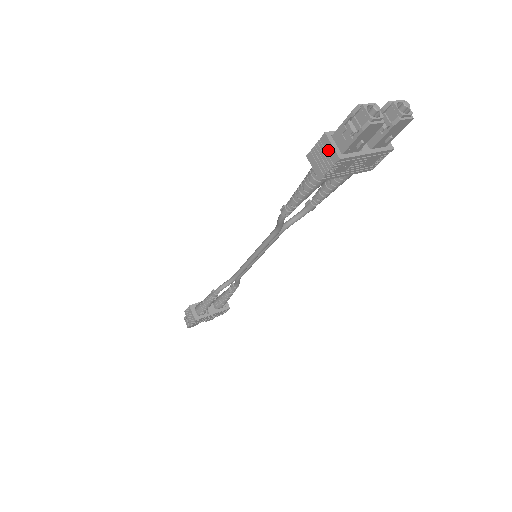
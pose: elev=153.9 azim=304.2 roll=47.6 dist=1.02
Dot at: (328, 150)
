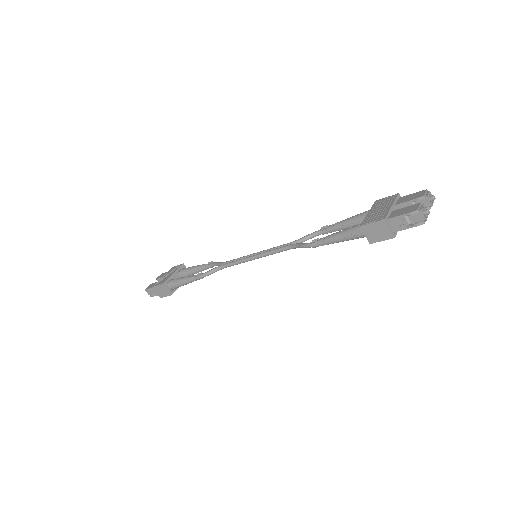
Dot at: (385, 230)
